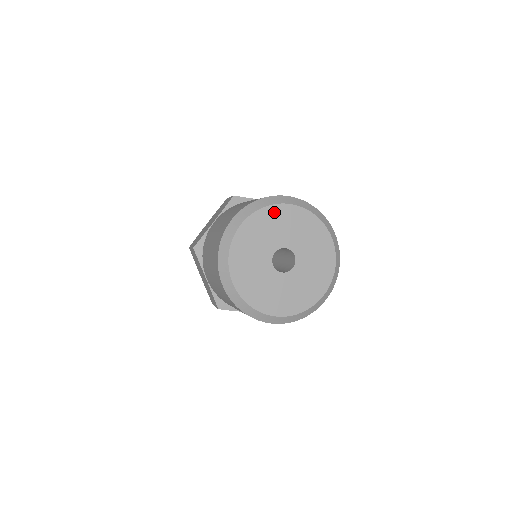
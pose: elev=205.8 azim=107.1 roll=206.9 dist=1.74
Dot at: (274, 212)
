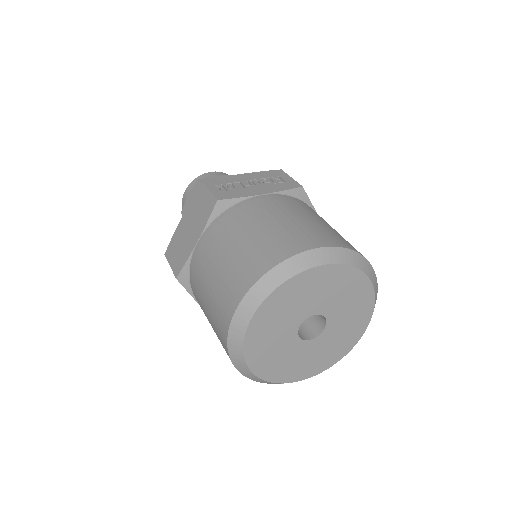
Dot at: (297, 283)
